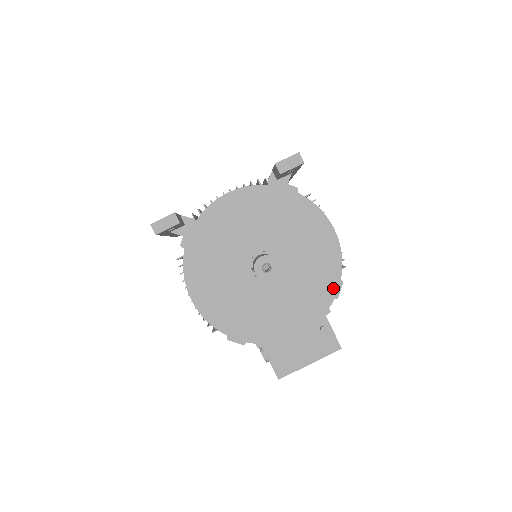
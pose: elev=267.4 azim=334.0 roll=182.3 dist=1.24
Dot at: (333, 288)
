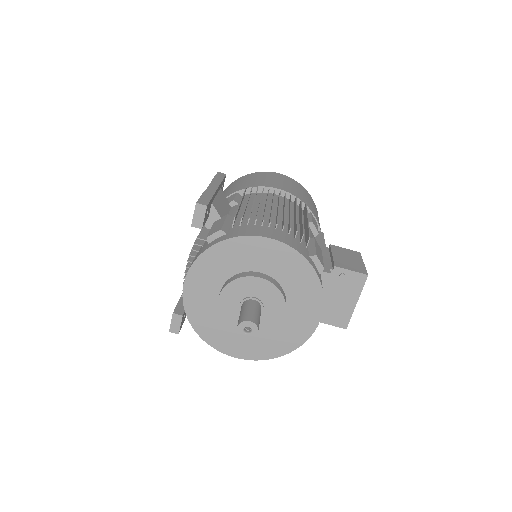
Dot at: (311, 273)
